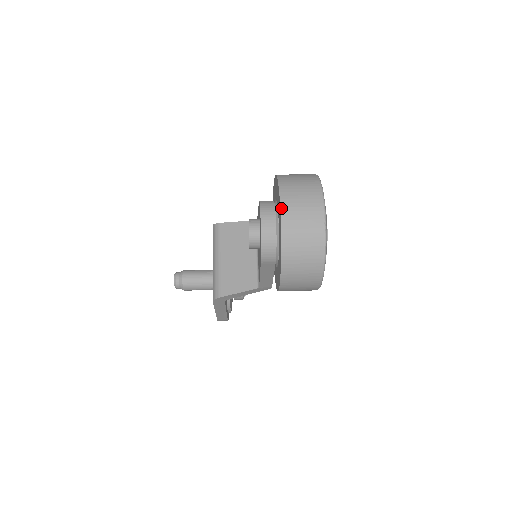
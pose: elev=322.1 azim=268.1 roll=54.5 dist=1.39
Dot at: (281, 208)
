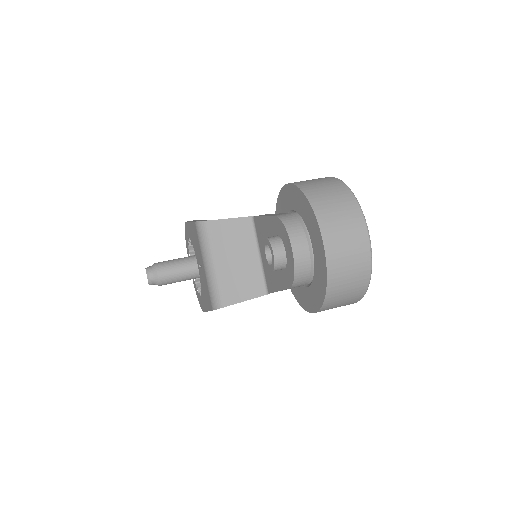
Dot at: (324, 241)
